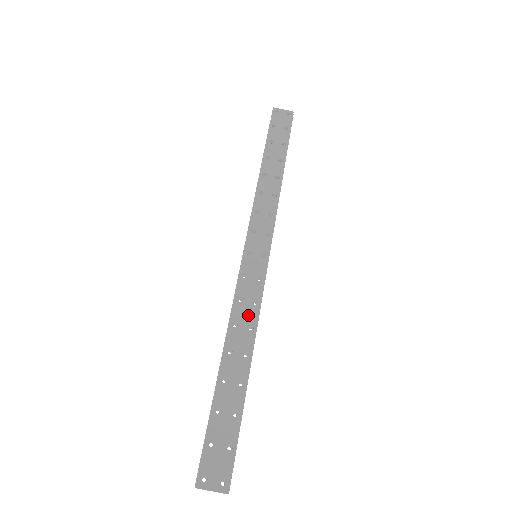
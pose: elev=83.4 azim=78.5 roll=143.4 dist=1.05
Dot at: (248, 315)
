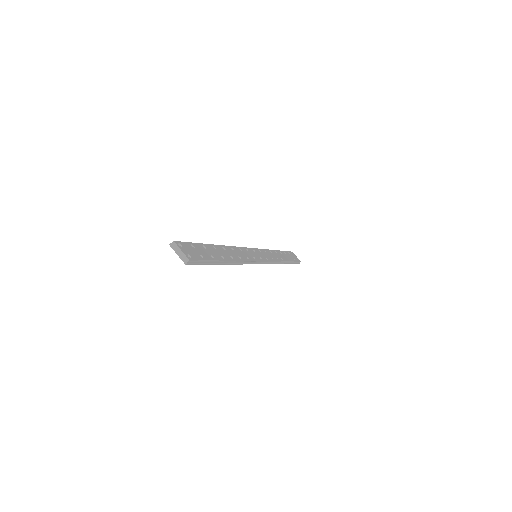
Dot at: (241, 255)
